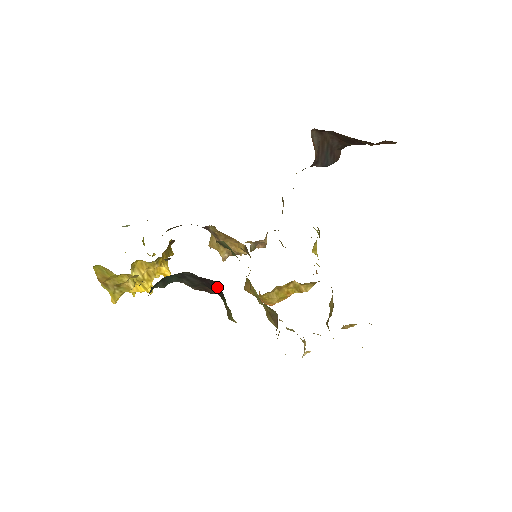
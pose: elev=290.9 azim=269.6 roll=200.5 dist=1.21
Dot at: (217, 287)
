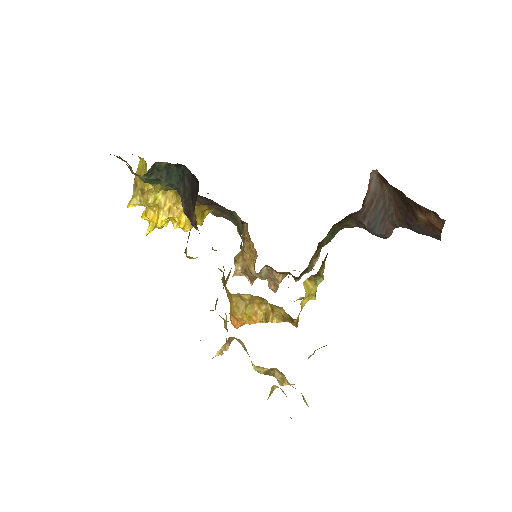
Dot at: (196, 194)
